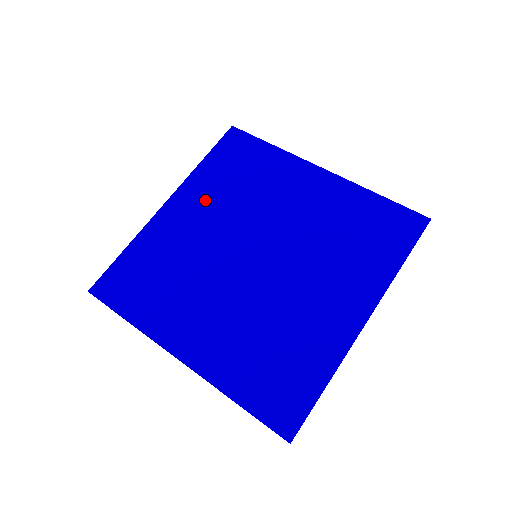
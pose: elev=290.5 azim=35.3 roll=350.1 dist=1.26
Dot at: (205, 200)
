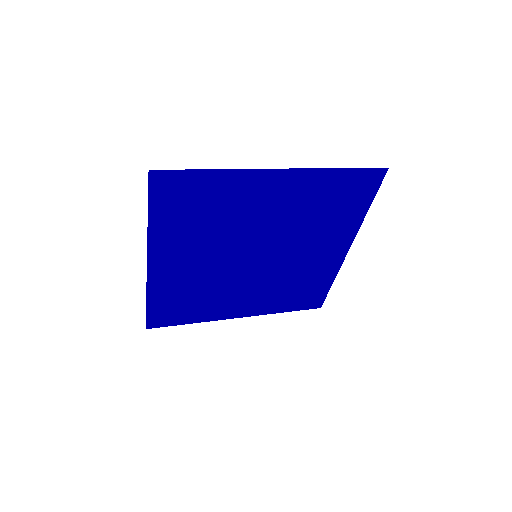
Dot at: (262, 299)
